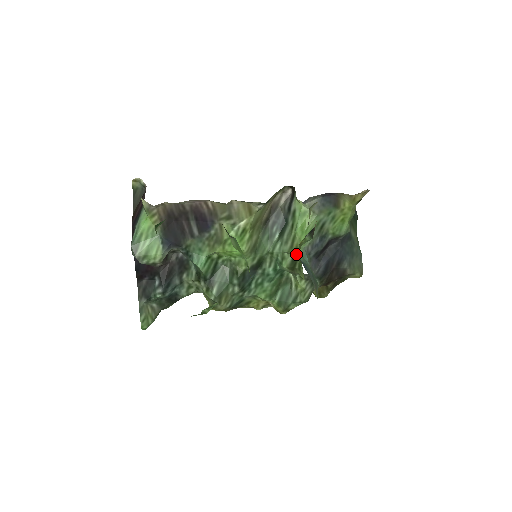
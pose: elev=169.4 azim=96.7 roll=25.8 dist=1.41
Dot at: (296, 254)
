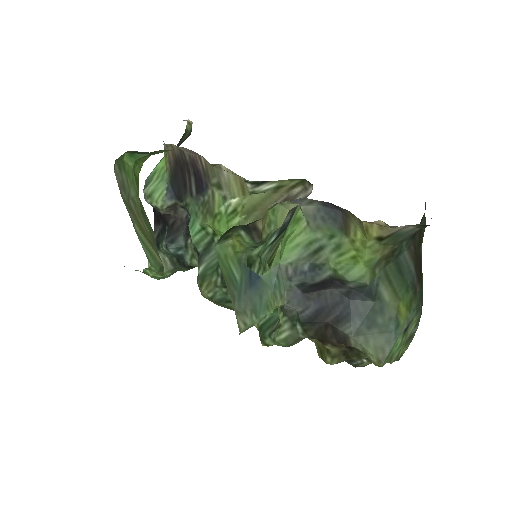
Dot at: occluded
